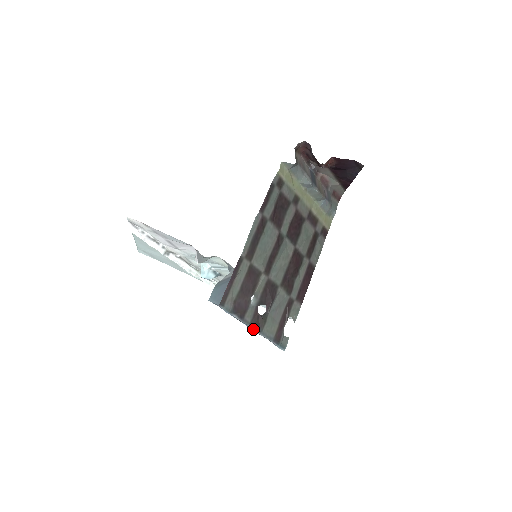
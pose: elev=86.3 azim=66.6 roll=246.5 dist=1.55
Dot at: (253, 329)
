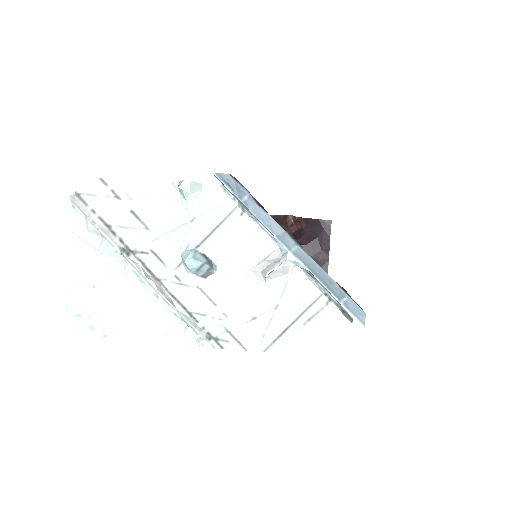
Dot at: (294, 242)
